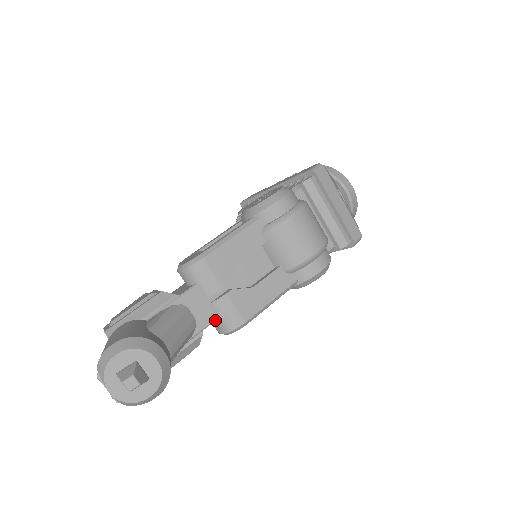
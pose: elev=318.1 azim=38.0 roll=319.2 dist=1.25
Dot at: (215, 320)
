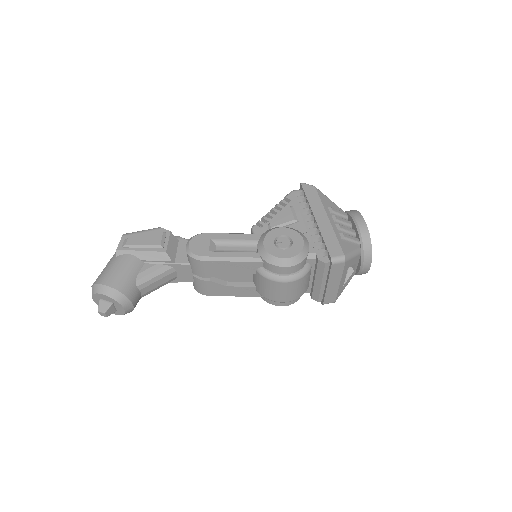
Dot at: occluded
